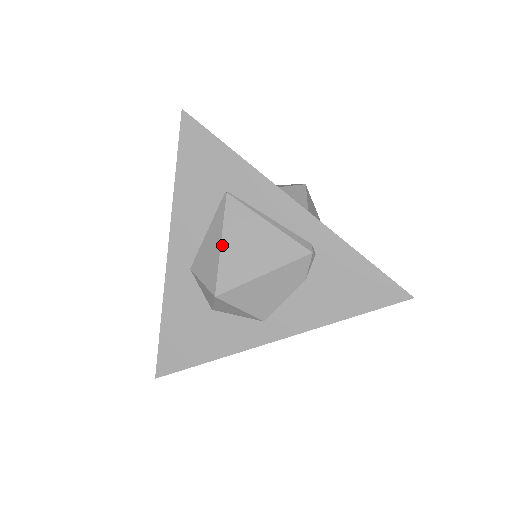
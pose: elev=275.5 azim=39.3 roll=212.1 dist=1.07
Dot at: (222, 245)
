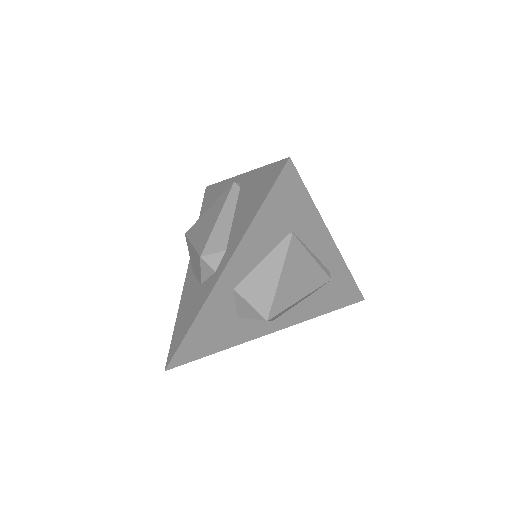
Dot at: (280, 279)
